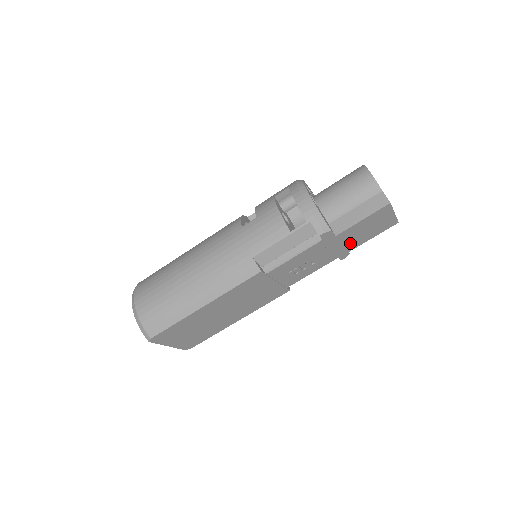
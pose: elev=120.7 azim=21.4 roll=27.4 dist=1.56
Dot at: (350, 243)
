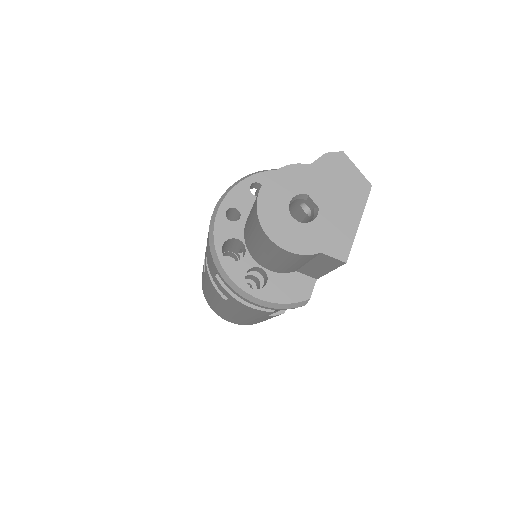
Dot at: occluded
